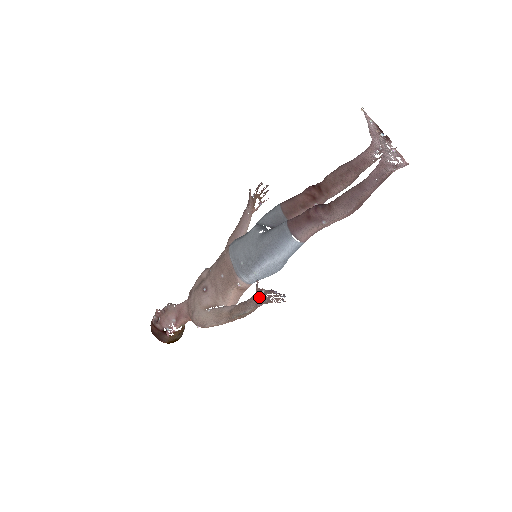
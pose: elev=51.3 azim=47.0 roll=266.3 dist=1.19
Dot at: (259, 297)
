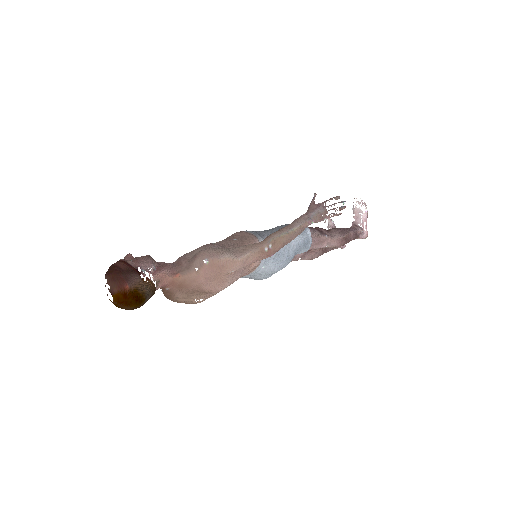
Dot at: (314, 209)
